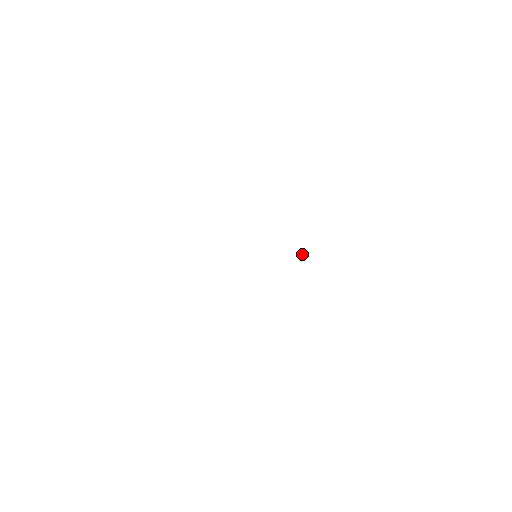
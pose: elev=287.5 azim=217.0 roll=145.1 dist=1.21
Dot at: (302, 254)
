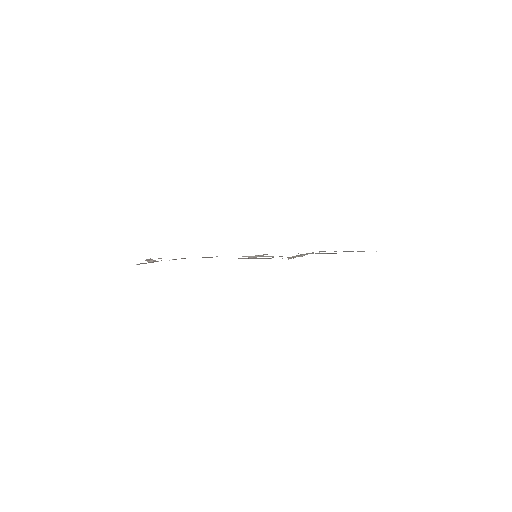
Dot at: (288, 259)
